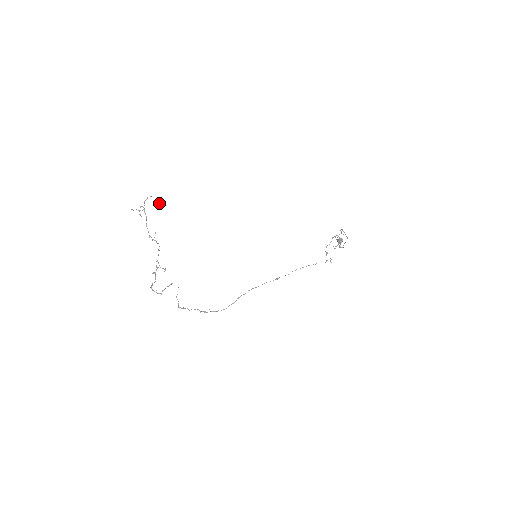
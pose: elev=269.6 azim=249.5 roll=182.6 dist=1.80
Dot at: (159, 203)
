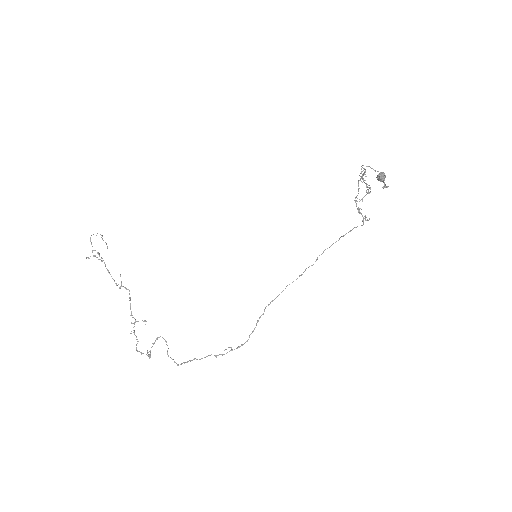
Dot at: (103, 240)
